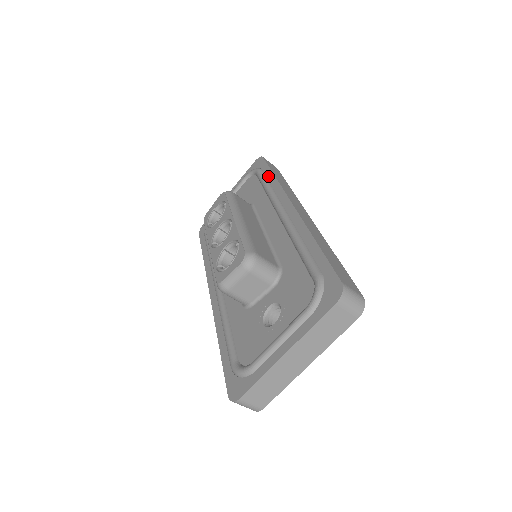
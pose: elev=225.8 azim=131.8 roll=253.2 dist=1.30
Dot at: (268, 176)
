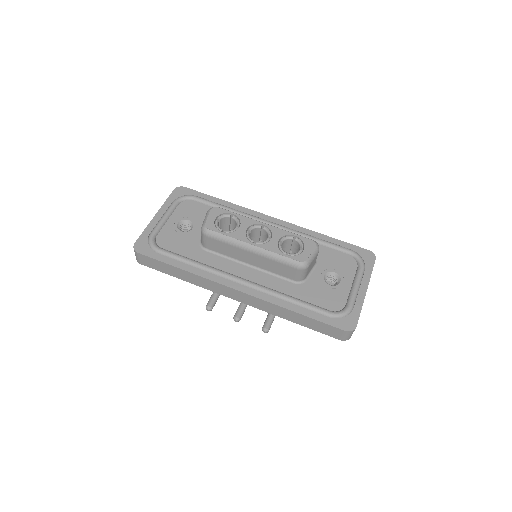
Dot at: (216, 201)
